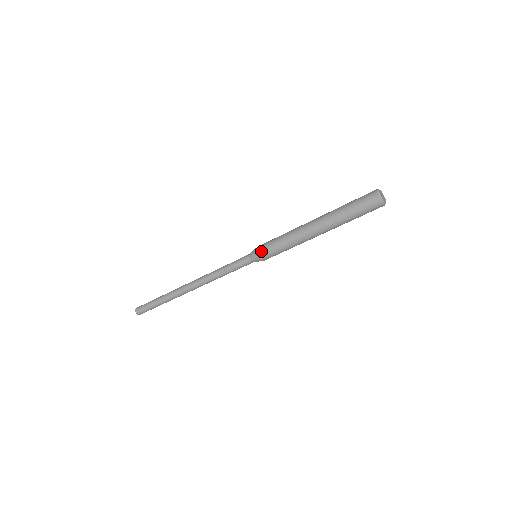
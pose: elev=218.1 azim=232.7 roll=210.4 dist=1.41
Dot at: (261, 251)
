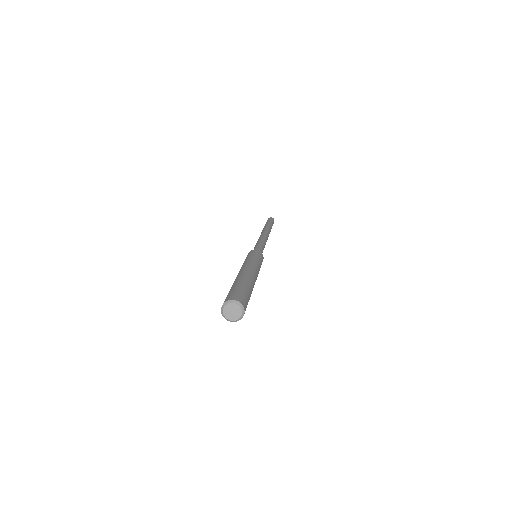
Dot at: occluded
